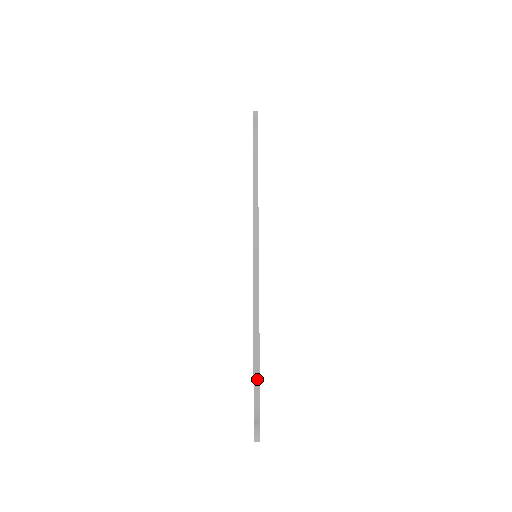
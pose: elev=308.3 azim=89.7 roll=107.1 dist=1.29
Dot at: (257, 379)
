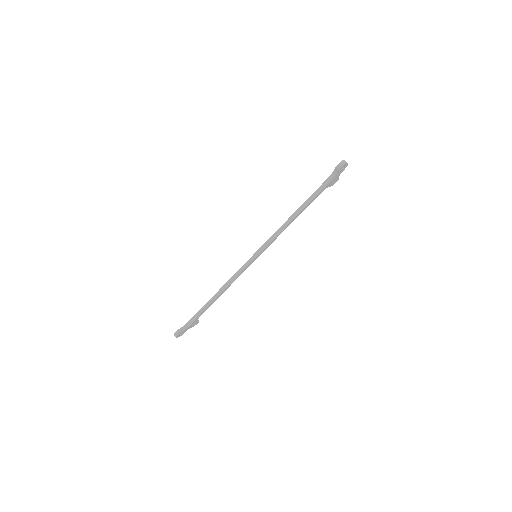
Dot at: (199, 314)
